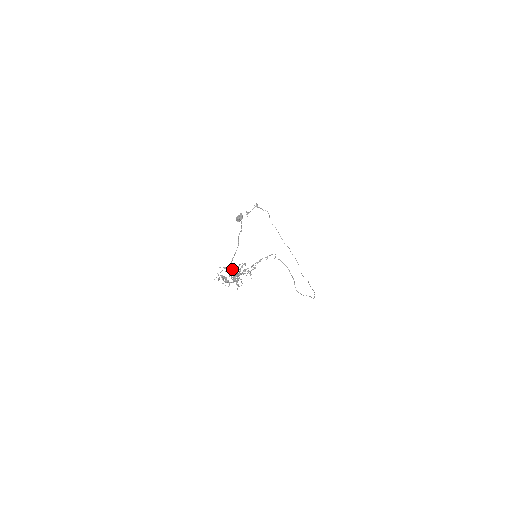
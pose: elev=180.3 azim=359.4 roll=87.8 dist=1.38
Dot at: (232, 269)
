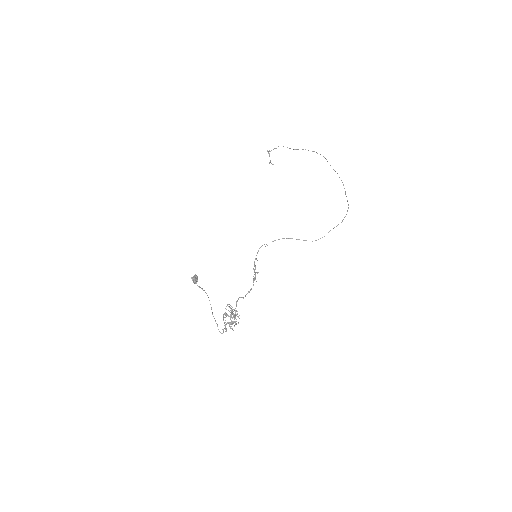
Dot at: (226, 314)
